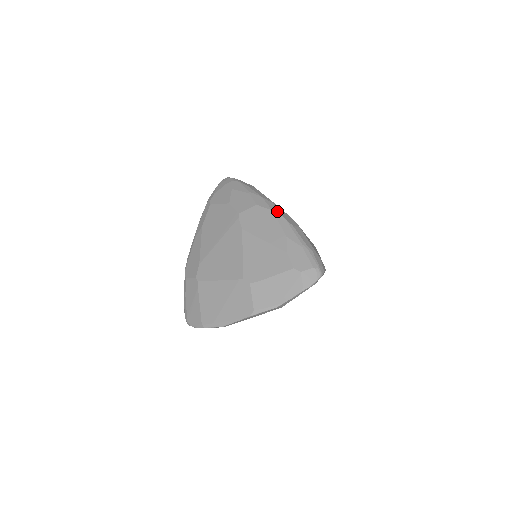
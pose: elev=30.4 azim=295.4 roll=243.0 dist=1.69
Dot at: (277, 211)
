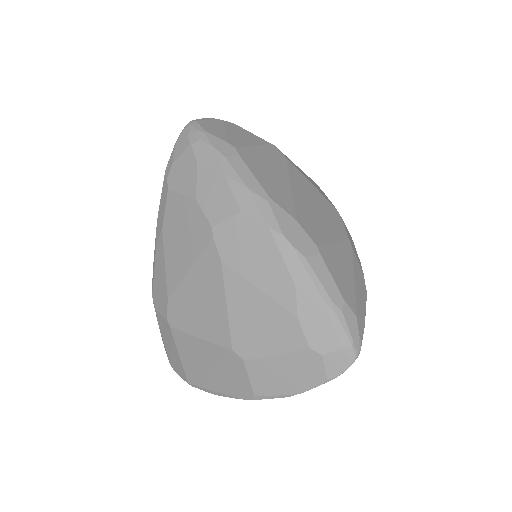
Dot at: (277, 227)
